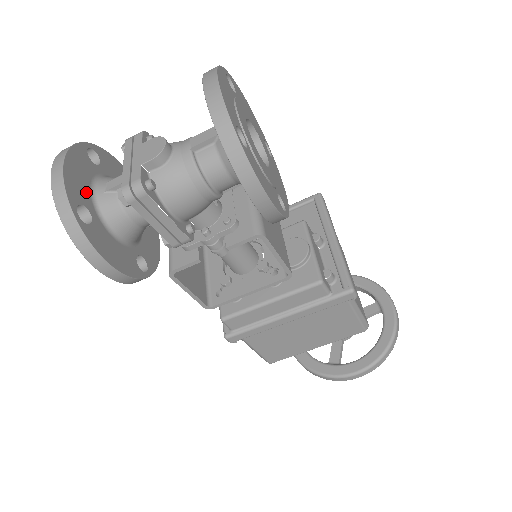
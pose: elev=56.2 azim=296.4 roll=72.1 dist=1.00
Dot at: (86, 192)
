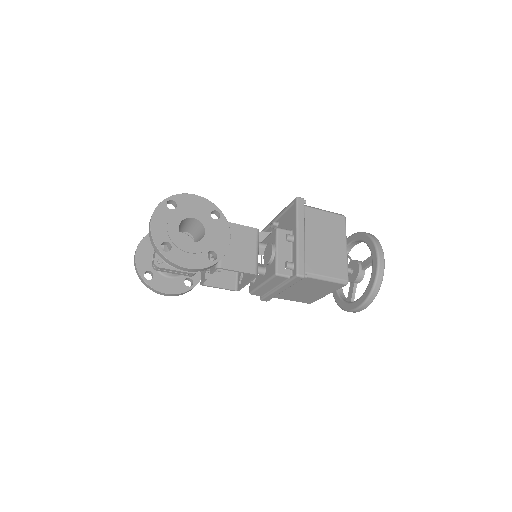
Dot at: (149, 263)
